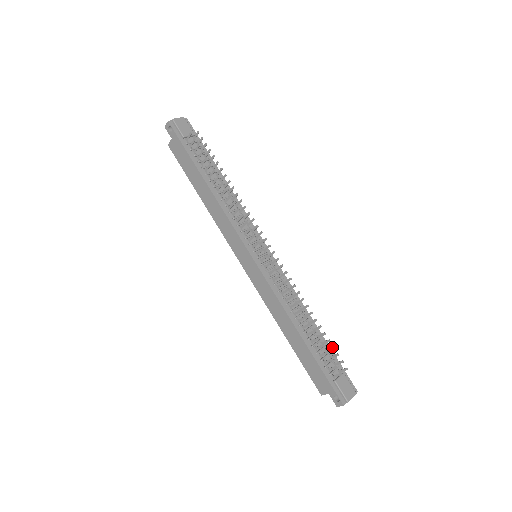
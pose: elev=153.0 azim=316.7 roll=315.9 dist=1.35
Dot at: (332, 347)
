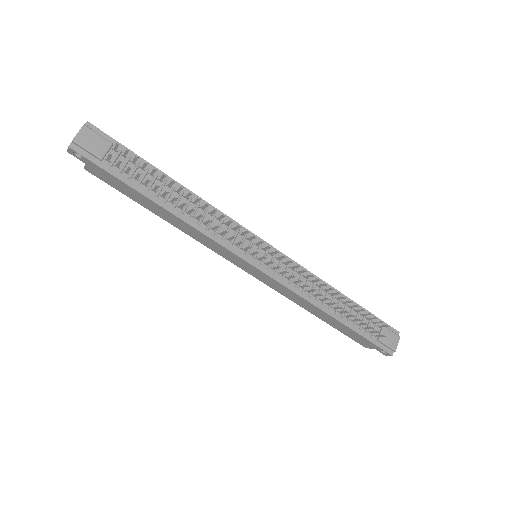
Dot at: (368, 314)
